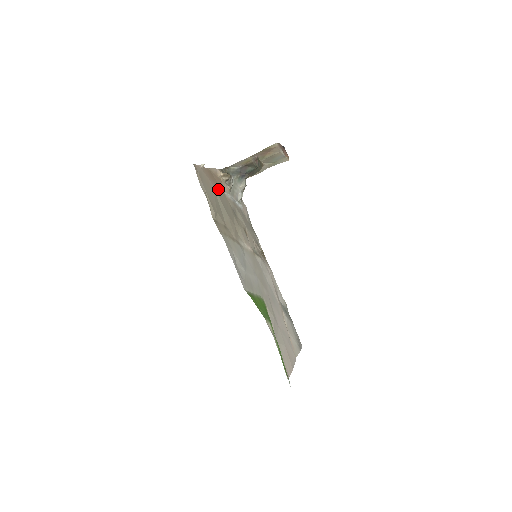
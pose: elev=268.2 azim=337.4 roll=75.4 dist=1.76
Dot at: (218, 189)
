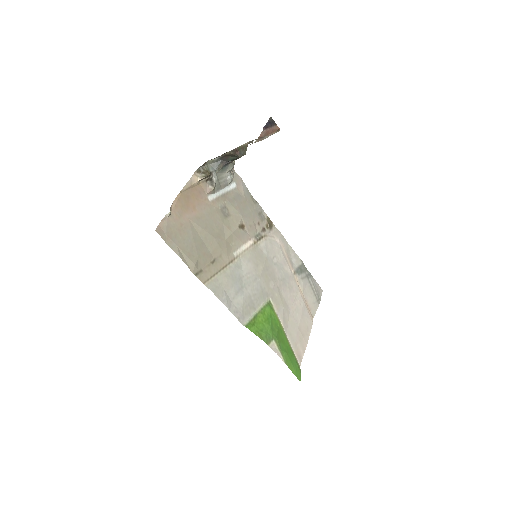
Dot at: (197, 211)
